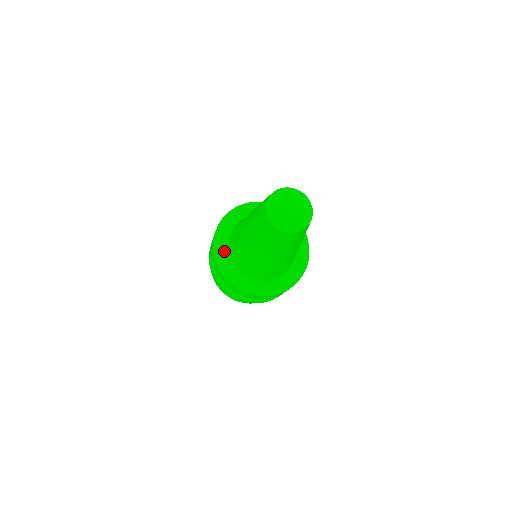
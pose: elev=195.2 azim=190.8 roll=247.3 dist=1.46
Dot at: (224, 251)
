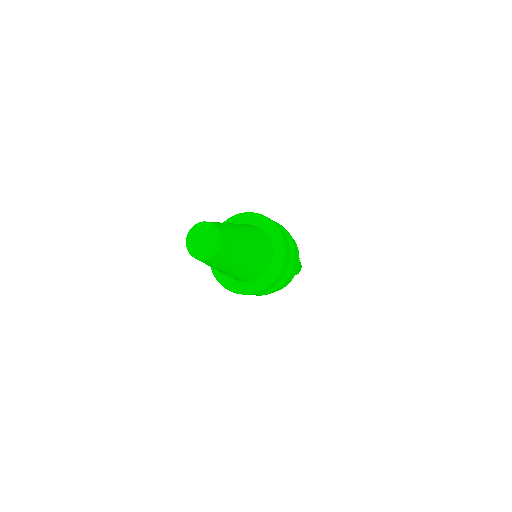
Dot at: occluded
